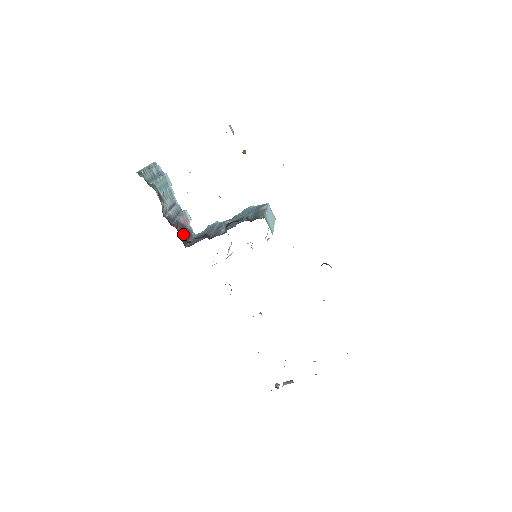
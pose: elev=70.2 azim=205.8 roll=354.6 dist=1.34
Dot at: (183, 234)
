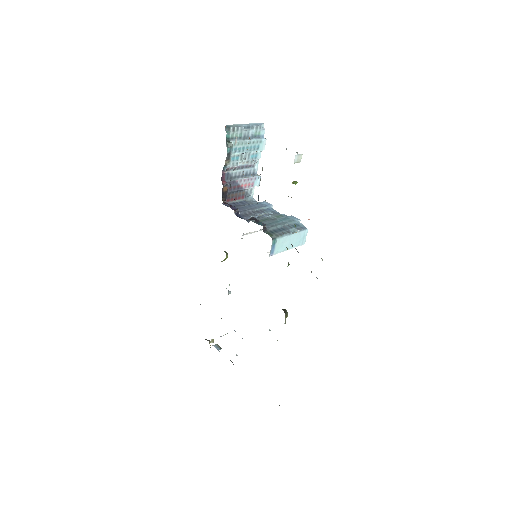
Dot at: (226, 194)
